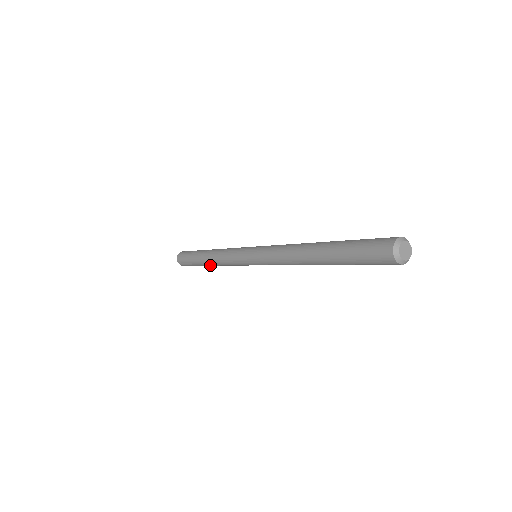
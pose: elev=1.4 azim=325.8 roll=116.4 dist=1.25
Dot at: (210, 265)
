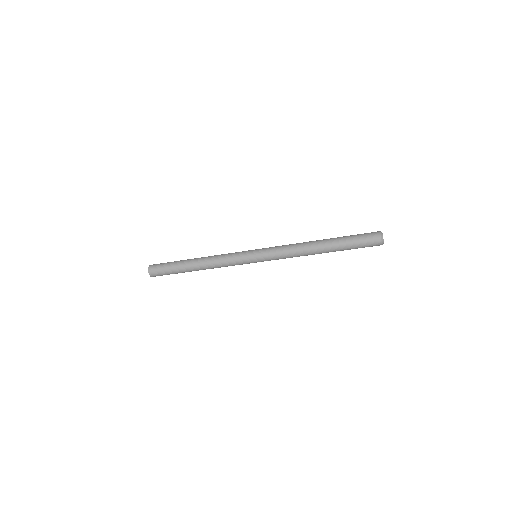
Dot at: (196, 268)
